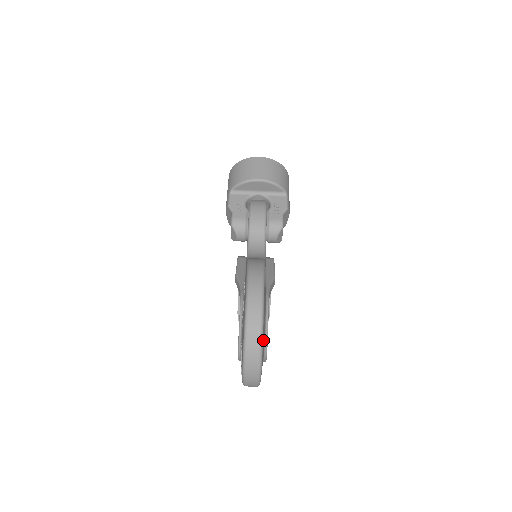
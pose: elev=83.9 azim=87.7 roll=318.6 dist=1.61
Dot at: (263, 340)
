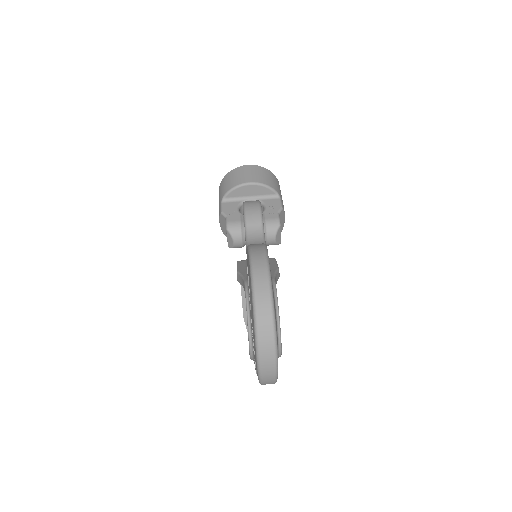
Dot at: (275, 317)
